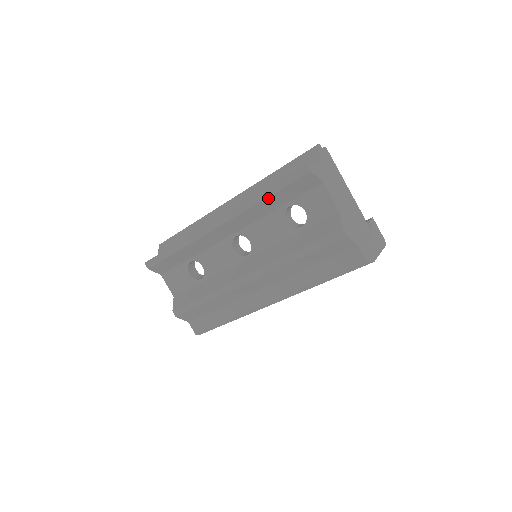
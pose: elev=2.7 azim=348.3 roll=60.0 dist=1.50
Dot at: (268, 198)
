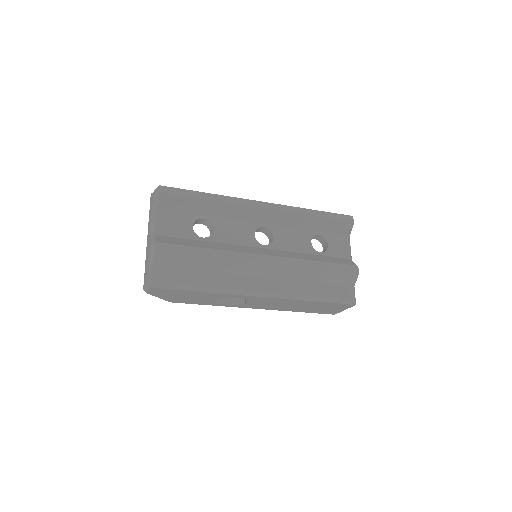
Dot at: (316, 217)
